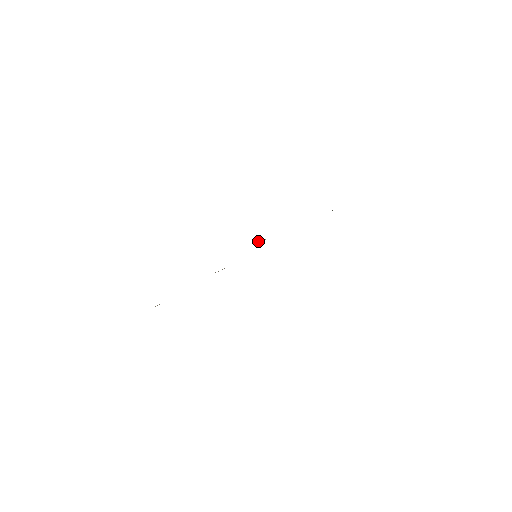
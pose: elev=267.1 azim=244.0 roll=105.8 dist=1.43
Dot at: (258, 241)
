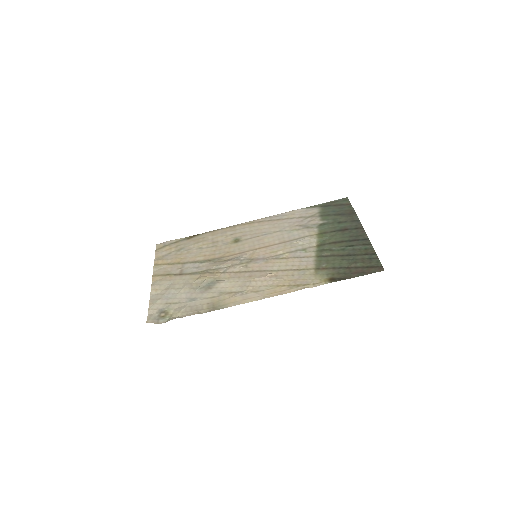
Dot at: (267, 276)
